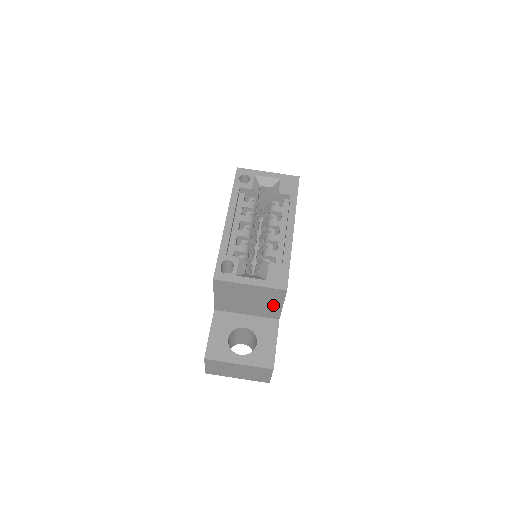
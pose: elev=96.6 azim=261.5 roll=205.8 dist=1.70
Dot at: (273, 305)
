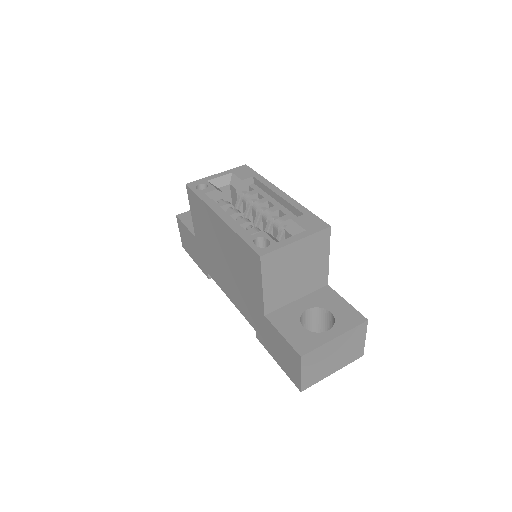
Dot at: (320, 263)
